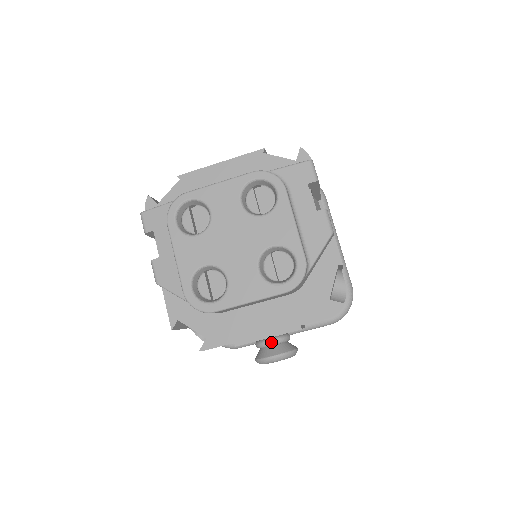
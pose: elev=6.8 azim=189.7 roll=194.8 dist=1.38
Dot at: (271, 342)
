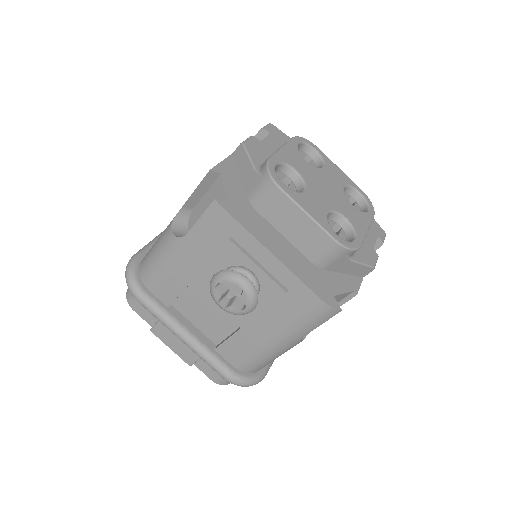
Dot at: (252, 274)
